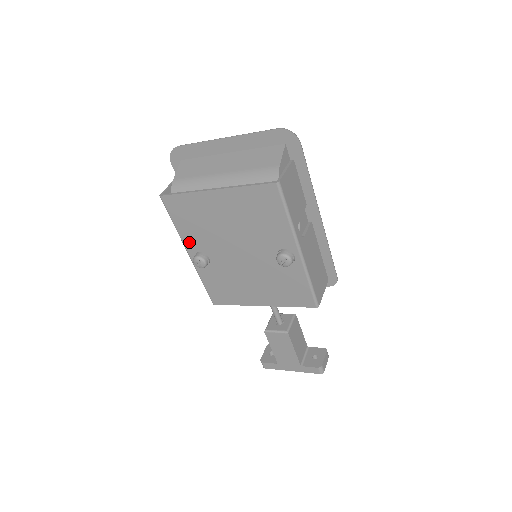
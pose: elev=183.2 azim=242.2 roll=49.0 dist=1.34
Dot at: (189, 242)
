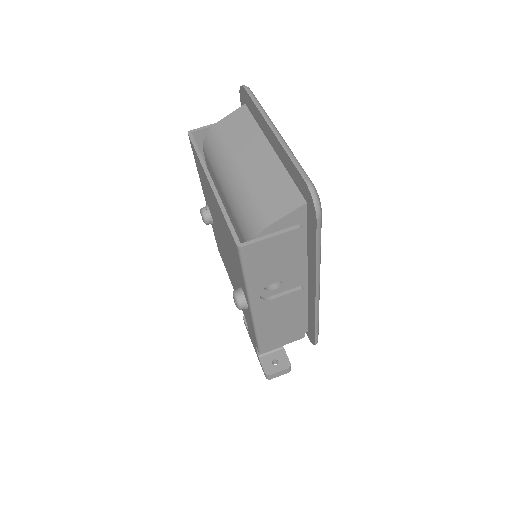
Dot at: (204, 192)
